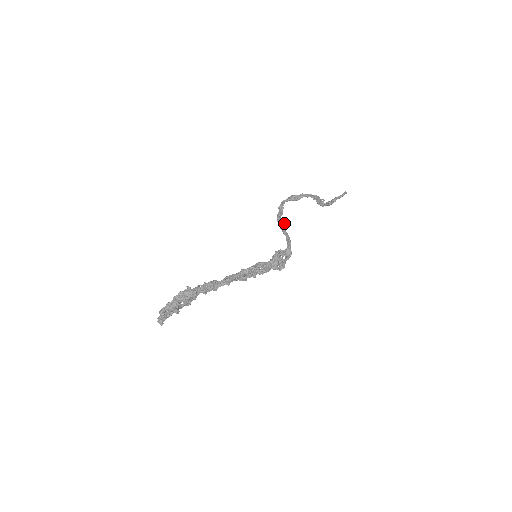
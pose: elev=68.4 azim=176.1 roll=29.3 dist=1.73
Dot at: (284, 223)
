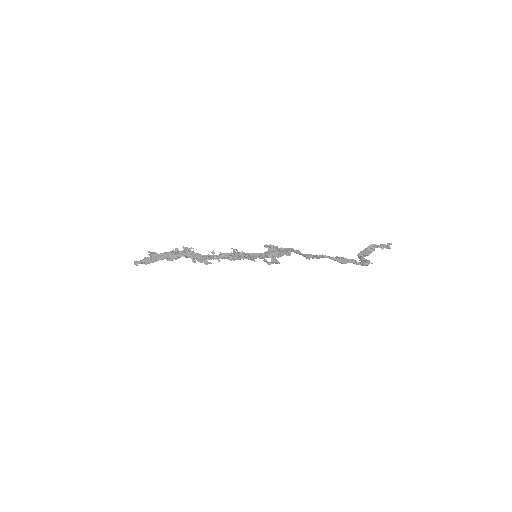
Dot at: occluded
